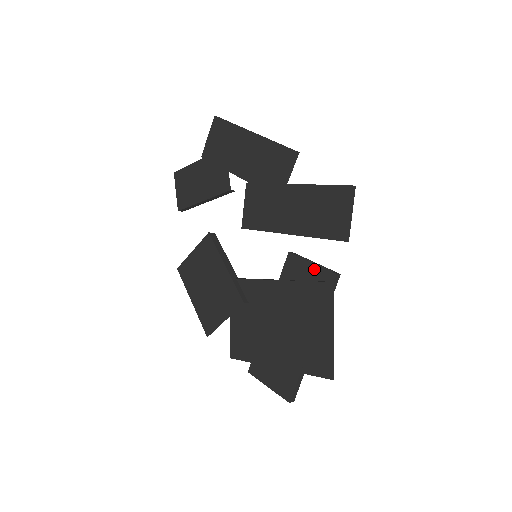
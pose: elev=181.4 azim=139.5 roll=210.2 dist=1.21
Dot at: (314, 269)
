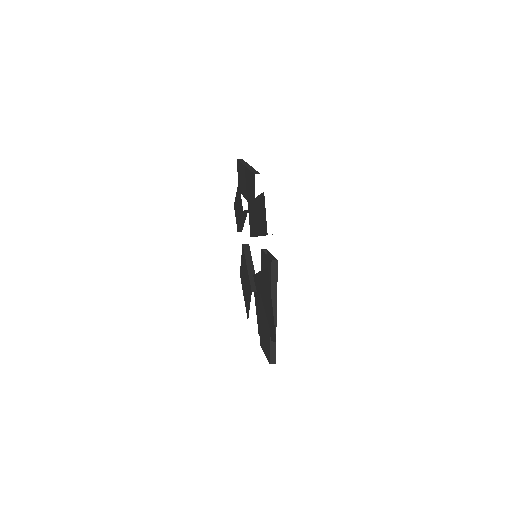
Dot at: (267, 259)
